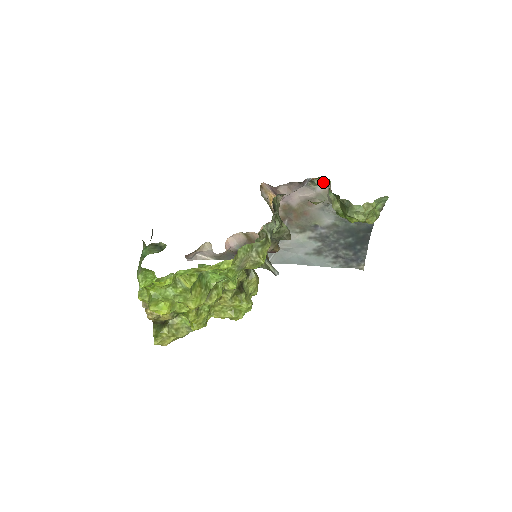
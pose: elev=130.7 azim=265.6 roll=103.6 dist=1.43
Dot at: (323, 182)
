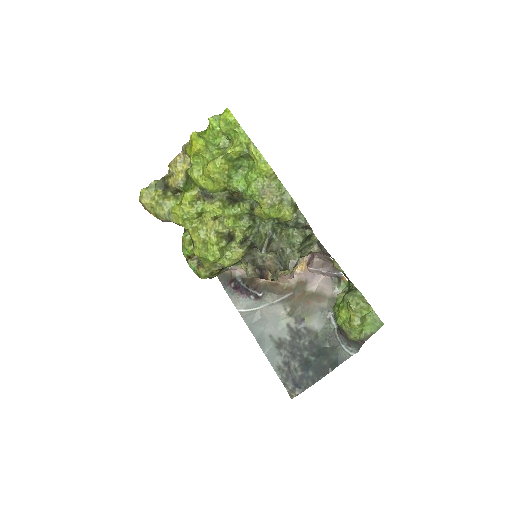
Dot at: occluded
